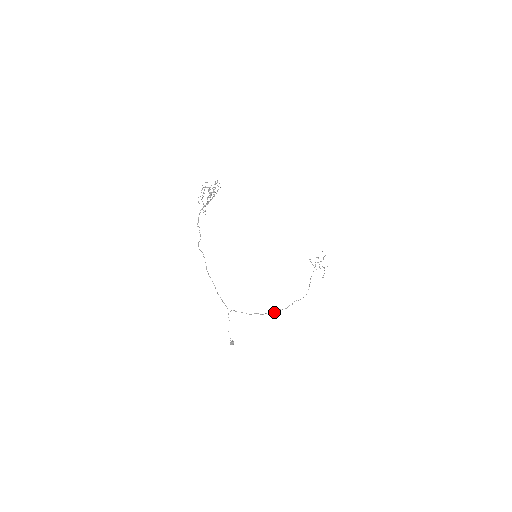
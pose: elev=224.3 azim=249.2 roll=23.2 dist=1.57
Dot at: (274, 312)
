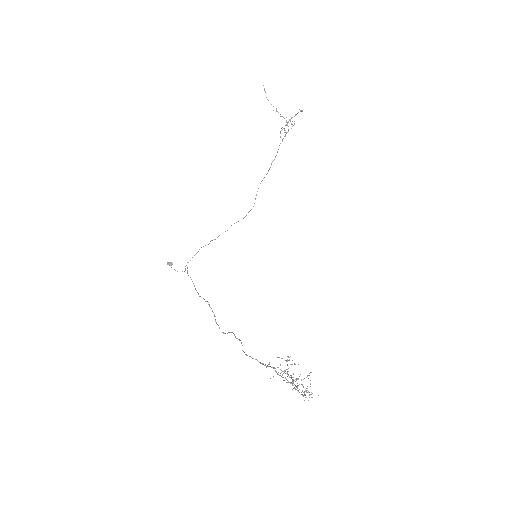
Dot at: occluded
